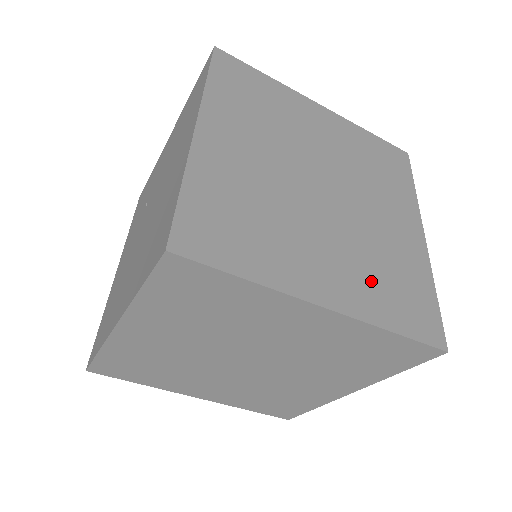
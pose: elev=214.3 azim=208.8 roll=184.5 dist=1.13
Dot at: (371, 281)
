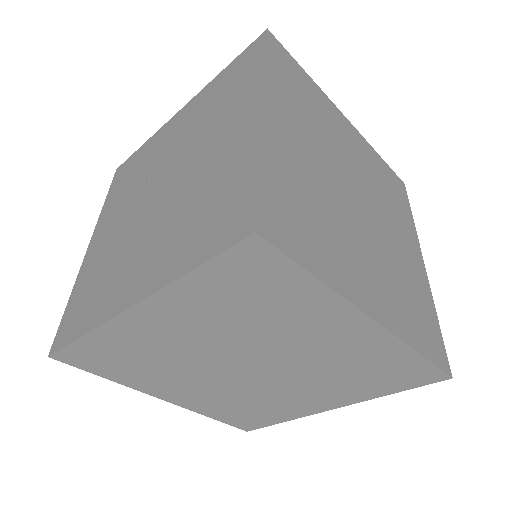
Dot at: (399, 300)
